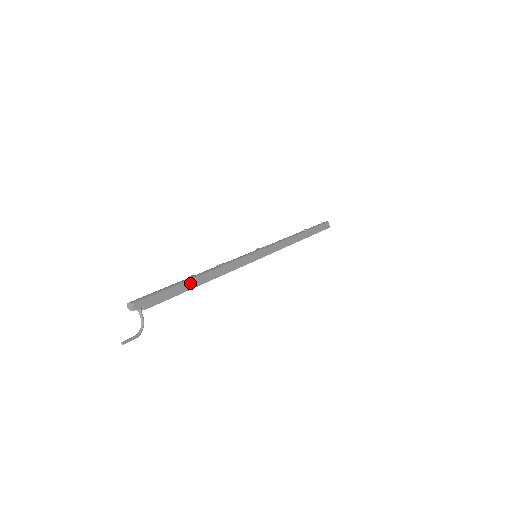
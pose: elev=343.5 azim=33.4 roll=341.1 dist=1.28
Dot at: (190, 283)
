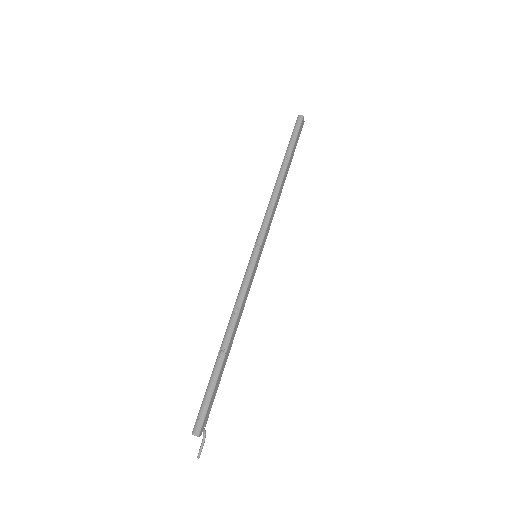
Dot at: (224, 362)
